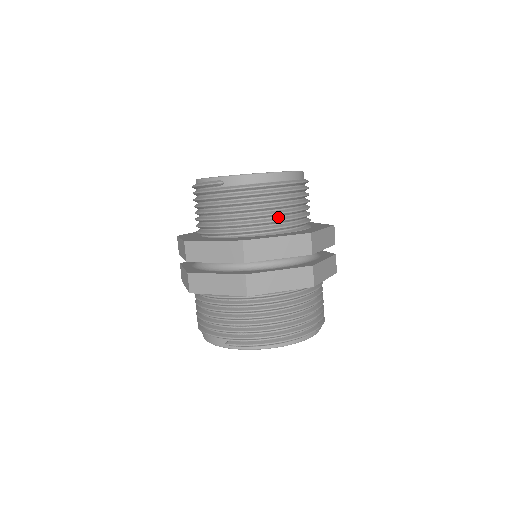
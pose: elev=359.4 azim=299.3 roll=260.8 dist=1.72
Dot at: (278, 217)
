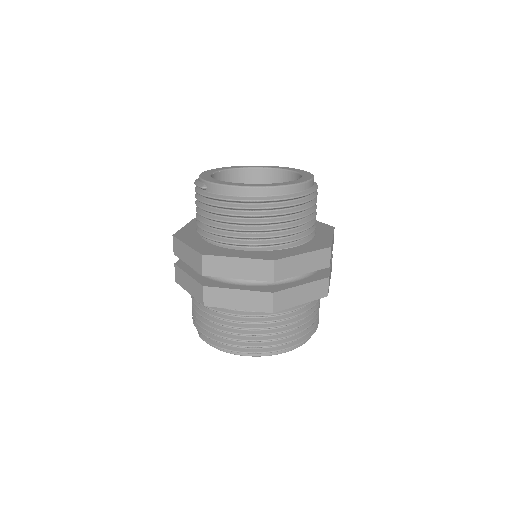
Dot at: (253, 233)
